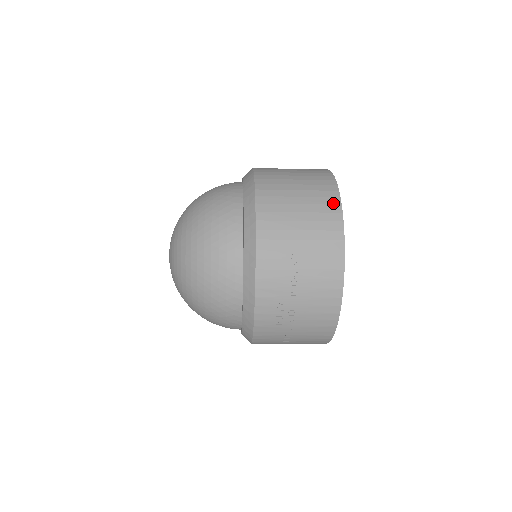
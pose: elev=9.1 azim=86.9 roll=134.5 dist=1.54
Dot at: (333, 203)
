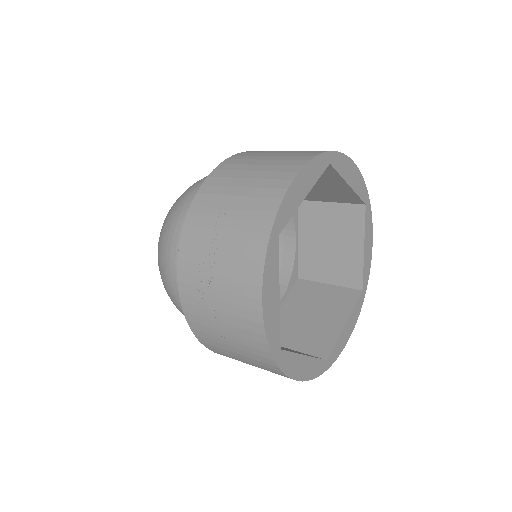
Dot at: (296, 164)
